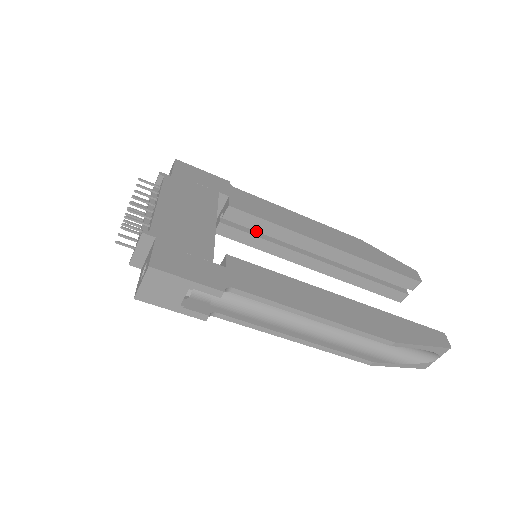
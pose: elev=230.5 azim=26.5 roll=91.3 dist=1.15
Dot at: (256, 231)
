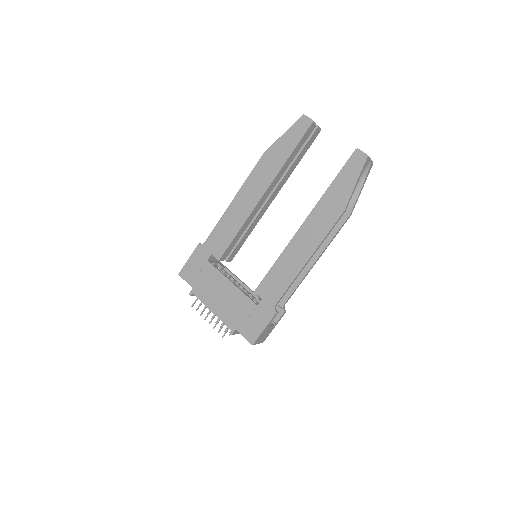
Dot at: occluded
